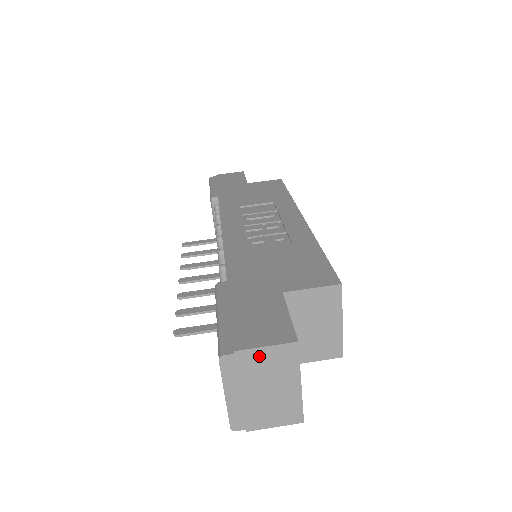
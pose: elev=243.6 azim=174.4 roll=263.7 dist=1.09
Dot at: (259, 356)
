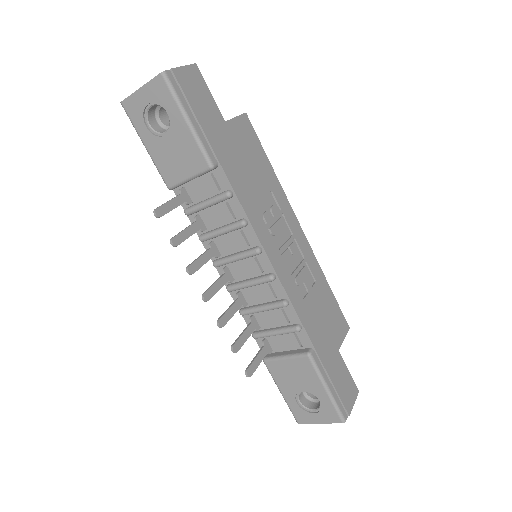
Dot at: occluded
